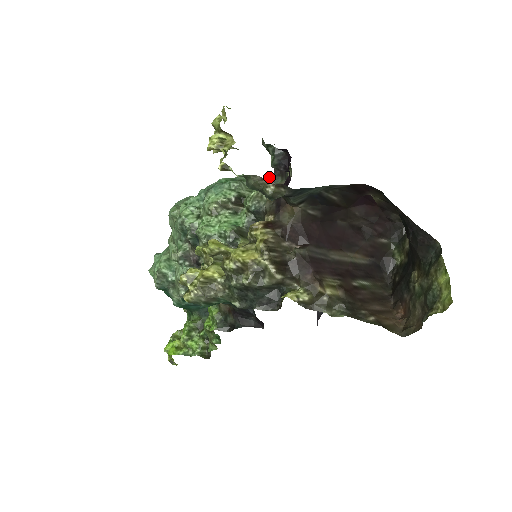
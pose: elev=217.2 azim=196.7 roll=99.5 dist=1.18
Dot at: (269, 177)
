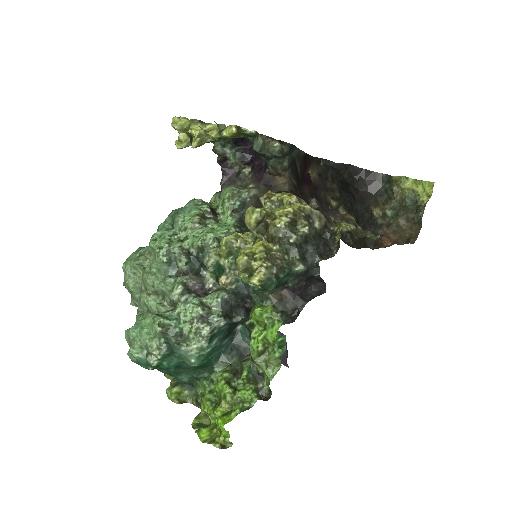
Dot at: (221, 191)
